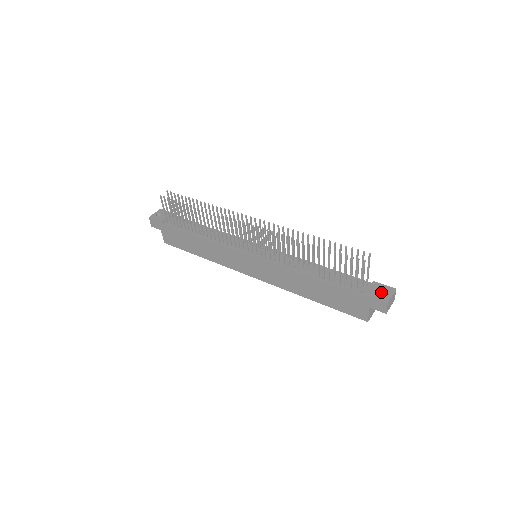
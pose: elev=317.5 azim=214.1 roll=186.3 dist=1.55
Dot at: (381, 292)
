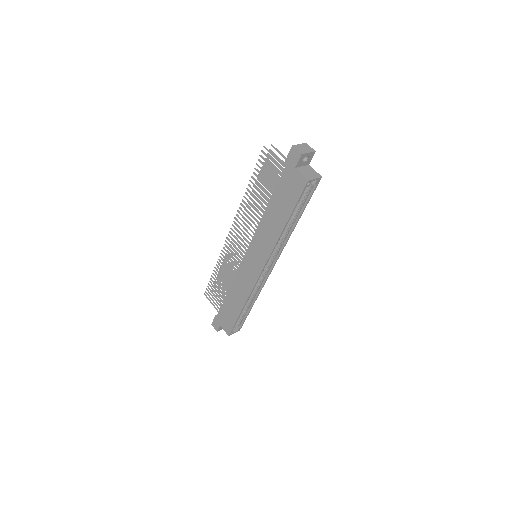
Dot at: occluded
